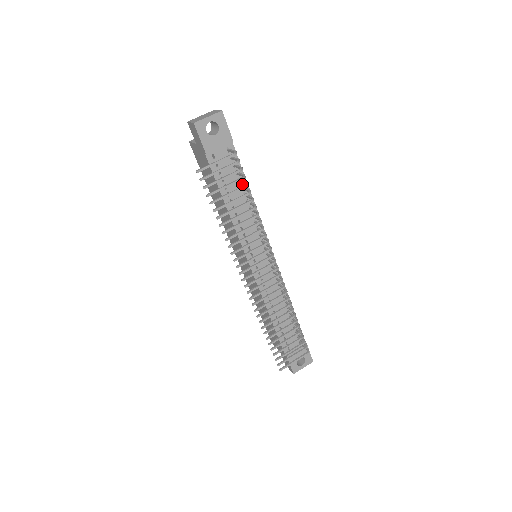
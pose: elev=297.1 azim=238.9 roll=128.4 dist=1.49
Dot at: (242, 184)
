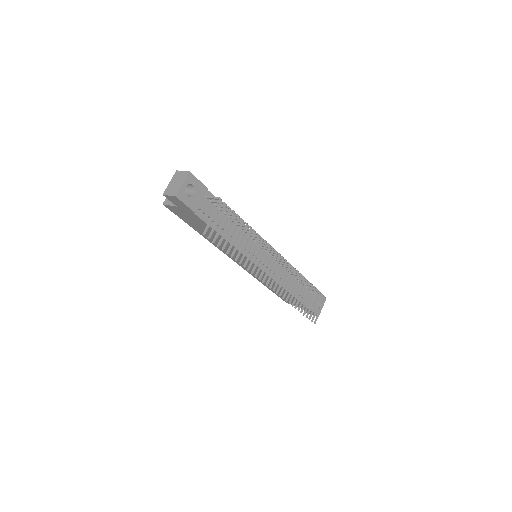
Dot at: occluded
